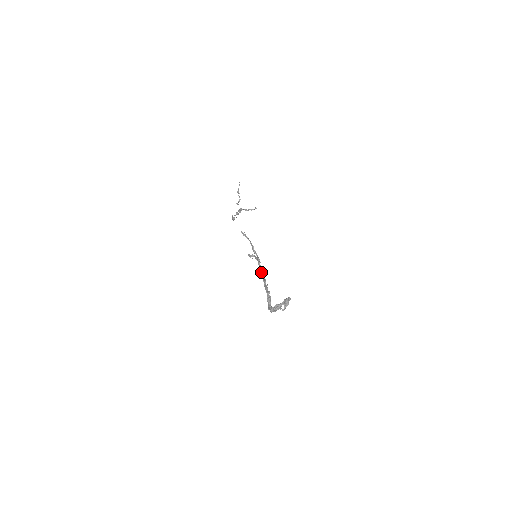
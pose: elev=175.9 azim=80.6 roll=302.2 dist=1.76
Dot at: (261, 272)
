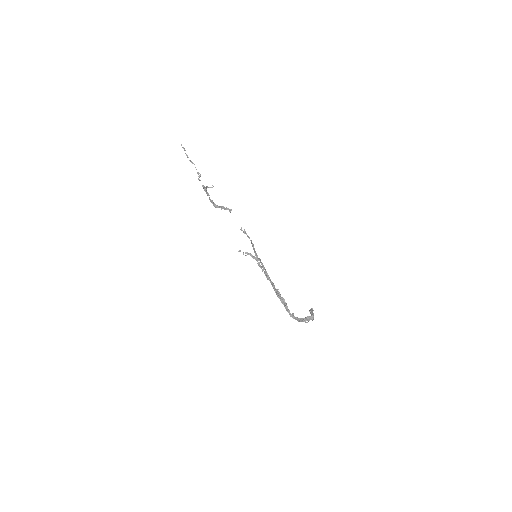
Dot at: (268, 275)
